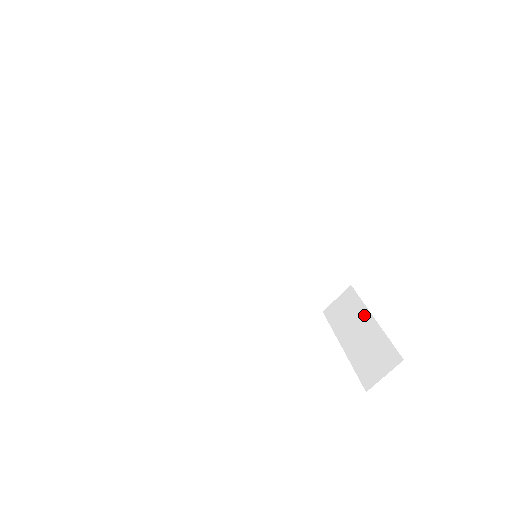
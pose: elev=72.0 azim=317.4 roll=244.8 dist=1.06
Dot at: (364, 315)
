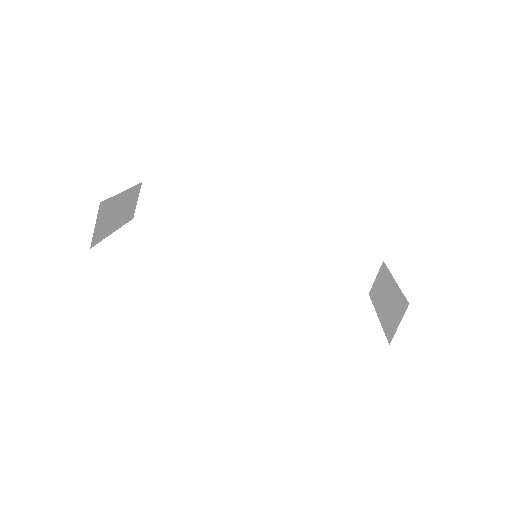
Dot at: (389, 281)
